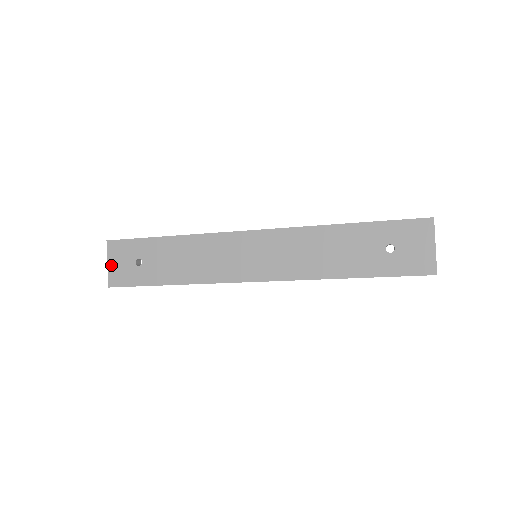
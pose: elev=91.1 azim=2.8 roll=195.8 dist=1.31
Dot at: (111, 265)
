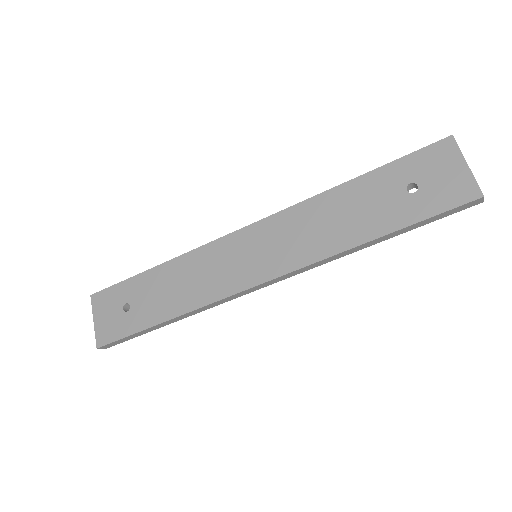
Dot at: (97, 321)
